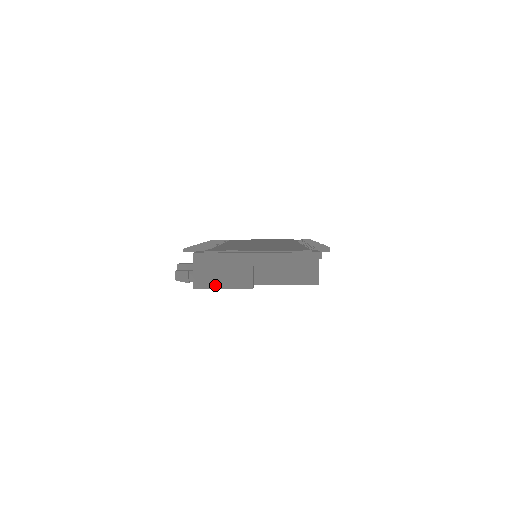
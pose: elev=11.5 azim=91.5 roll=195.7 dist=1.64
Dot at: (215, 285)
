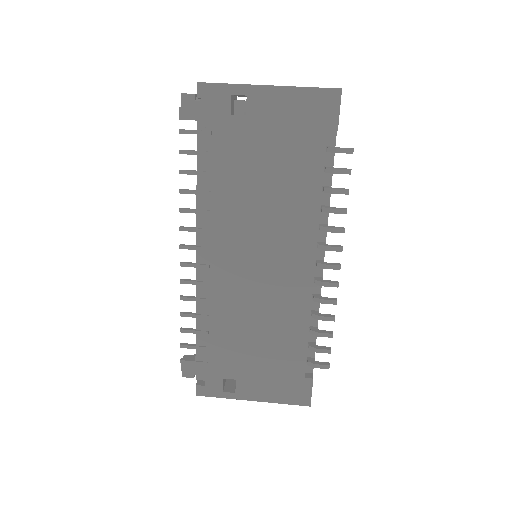
Dot at: occluded
